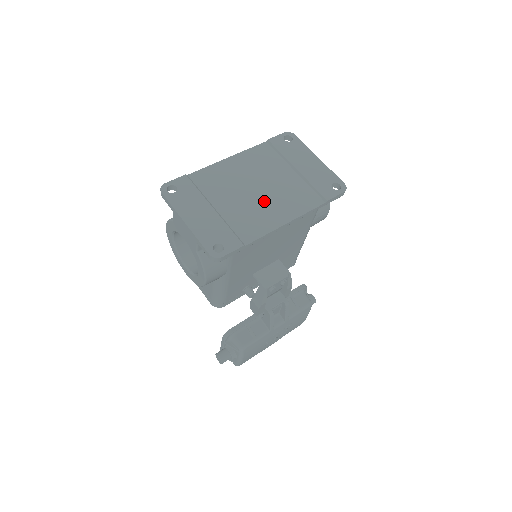
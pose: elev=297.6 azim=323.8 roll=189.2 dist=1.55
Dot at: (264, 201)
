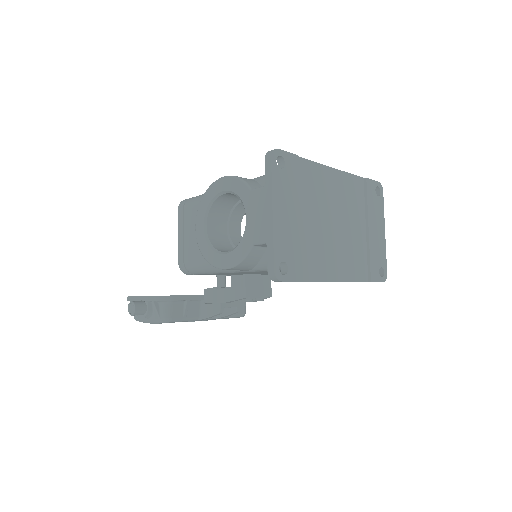
Dot at: (335, 243)
